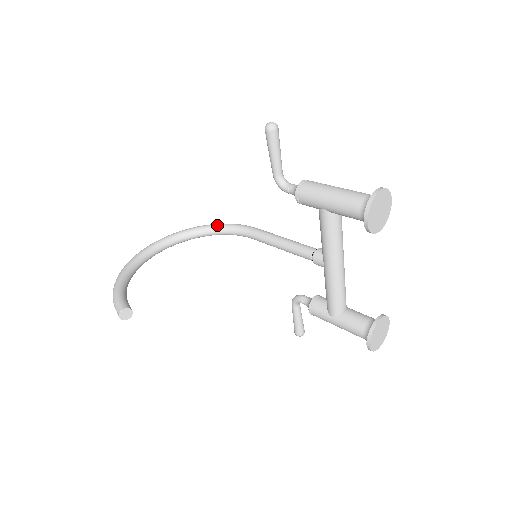
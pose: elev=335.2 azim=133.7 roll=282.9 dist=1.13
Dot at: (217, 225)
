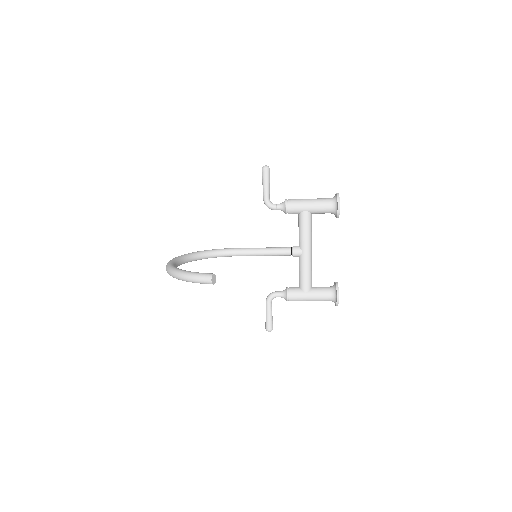
Dot at: (207, 250)
